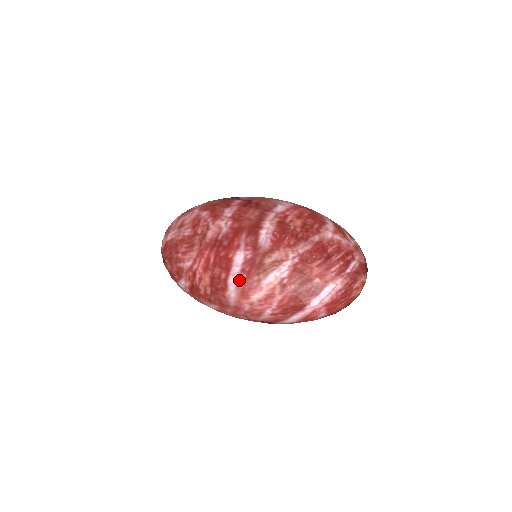
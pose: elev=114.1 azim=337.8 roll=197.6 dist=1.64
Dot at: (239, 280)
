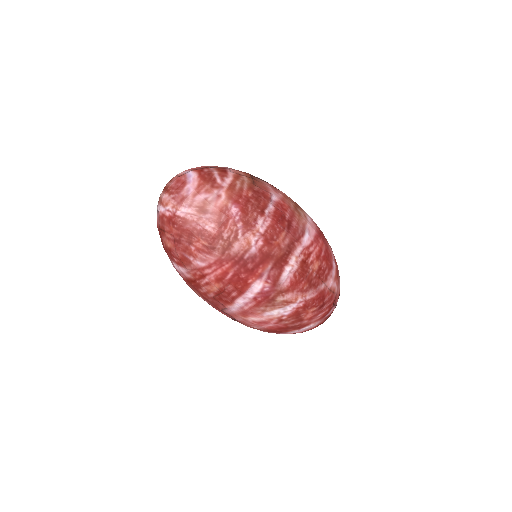
Dot at: (247, 304)
